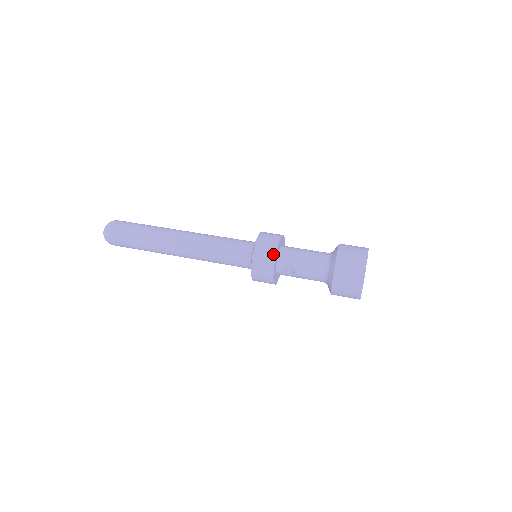
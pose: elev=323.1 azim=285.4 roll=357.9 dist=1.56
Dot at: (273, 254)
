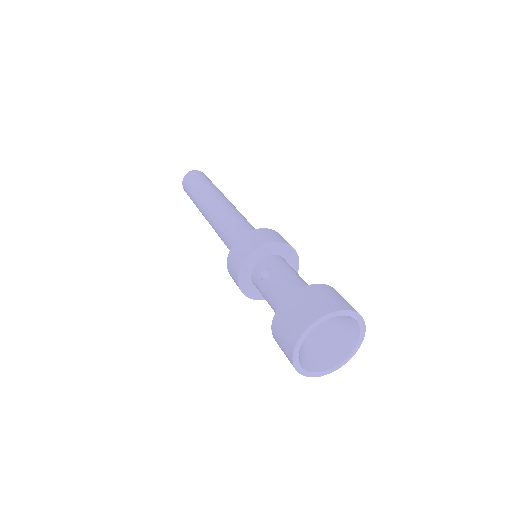
Dot at: (269, 240)
